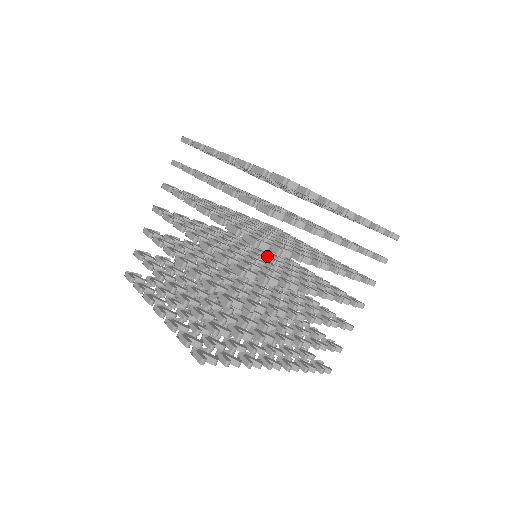
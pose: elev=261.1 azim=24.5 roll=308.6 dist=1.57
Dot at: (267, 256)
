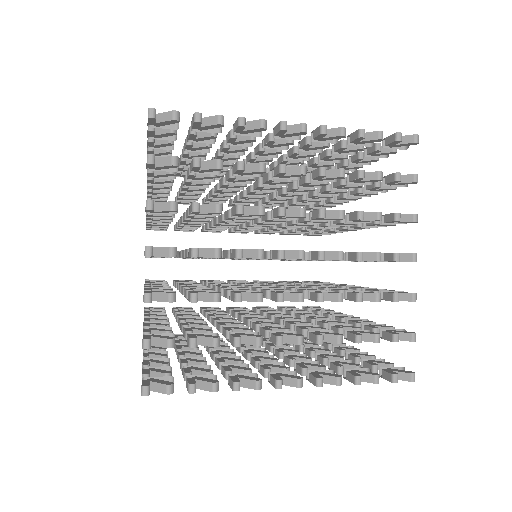
Dot at: occluded
